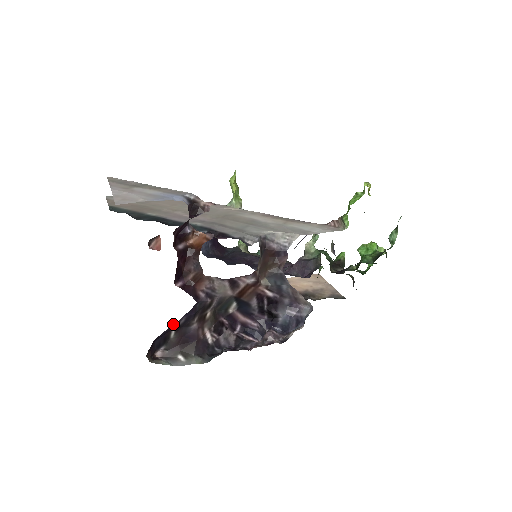
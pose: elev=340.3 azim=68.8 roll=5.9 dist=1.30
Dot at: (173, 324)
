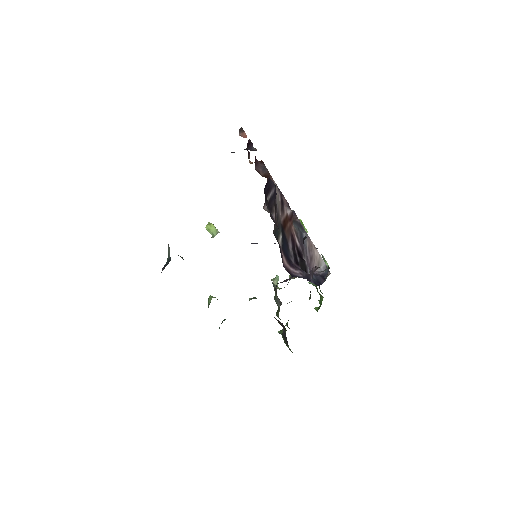
Dot at: (272, 183)
